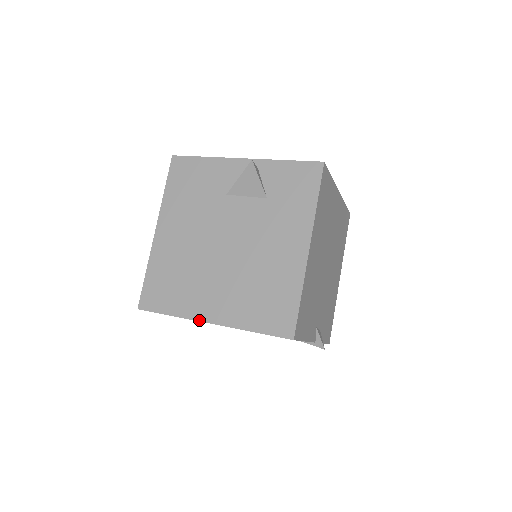
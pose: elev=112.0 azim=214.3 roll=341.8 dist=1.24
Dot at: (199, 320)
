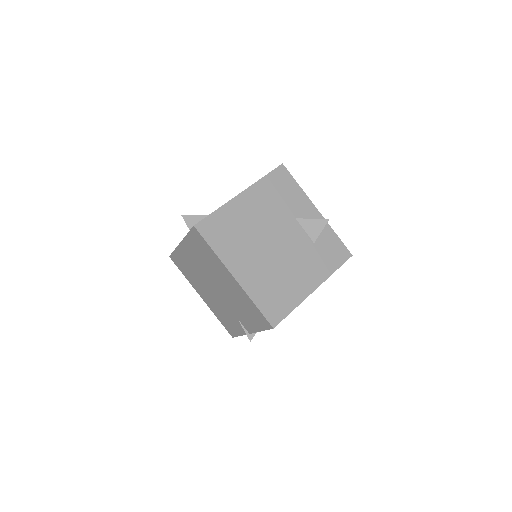
Dot at: (229, 269)
